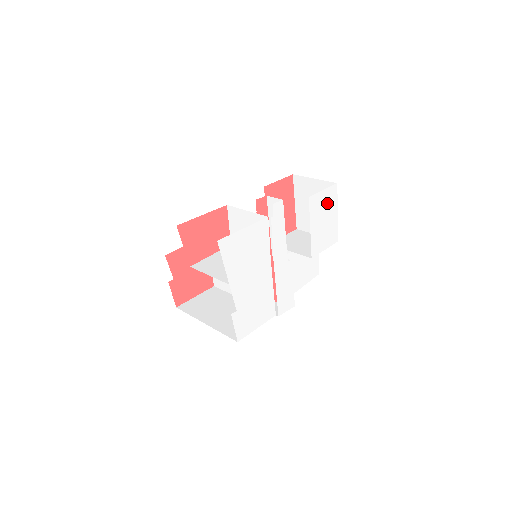
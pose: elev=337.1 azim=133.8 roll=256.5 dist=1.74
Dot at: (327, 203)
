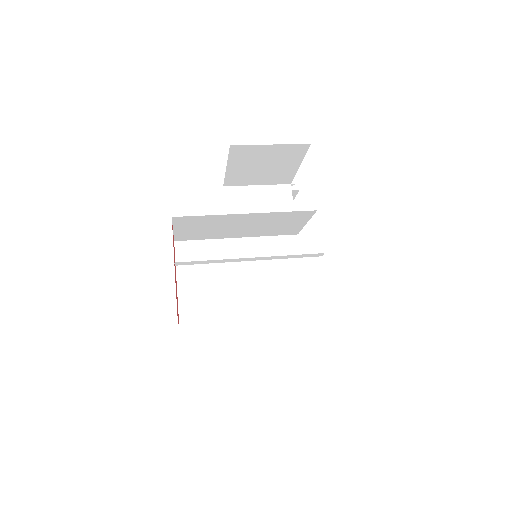
Dot at: occluded
